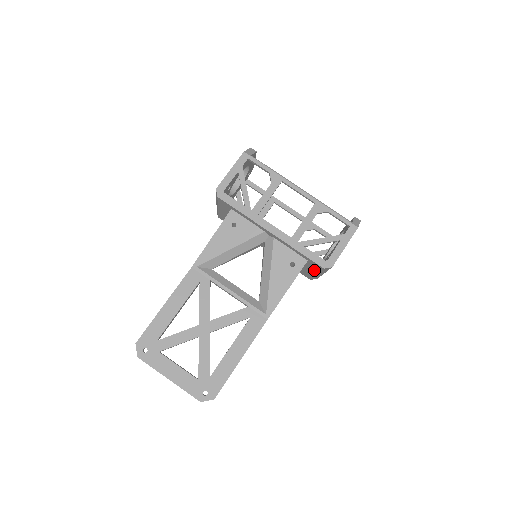
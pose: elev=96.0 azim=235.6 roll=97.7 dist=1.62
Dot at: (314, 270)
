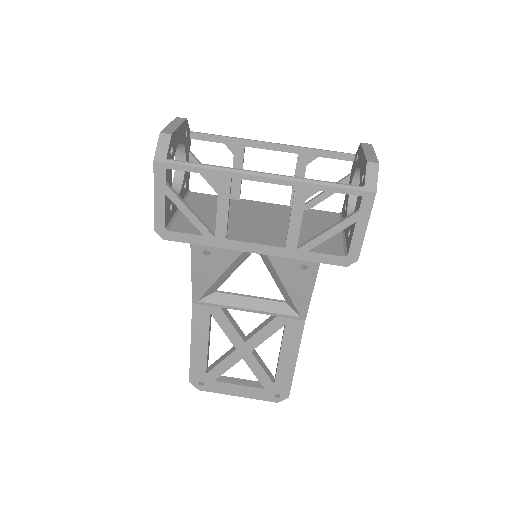
Dot at: occluded
